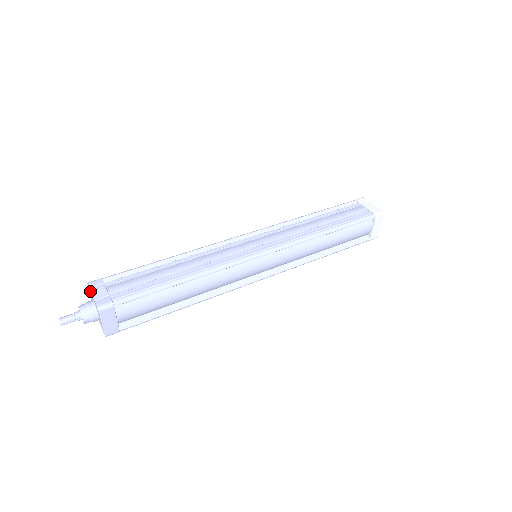
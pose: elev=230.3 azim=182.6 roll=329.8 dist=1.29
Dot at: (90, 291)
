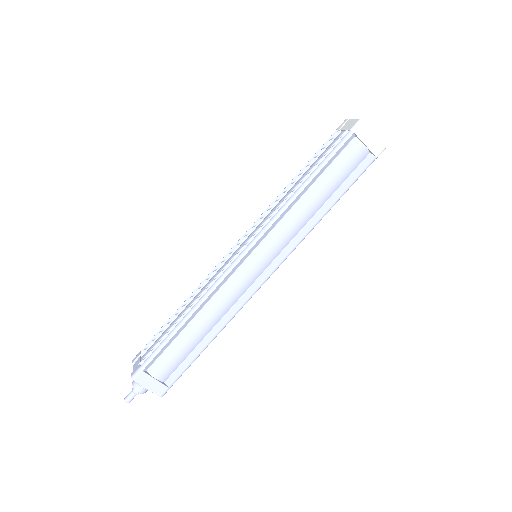
Dot at: (133, 366)
